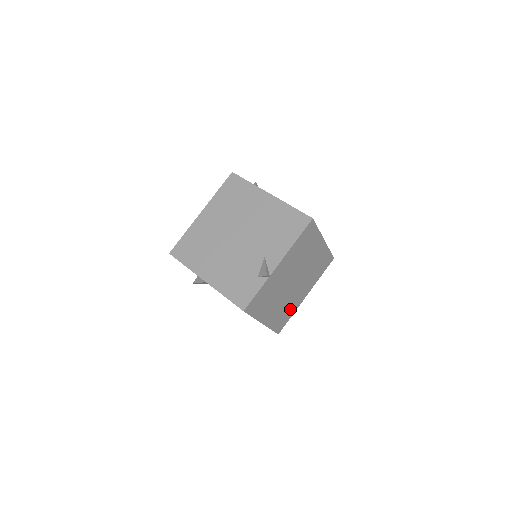
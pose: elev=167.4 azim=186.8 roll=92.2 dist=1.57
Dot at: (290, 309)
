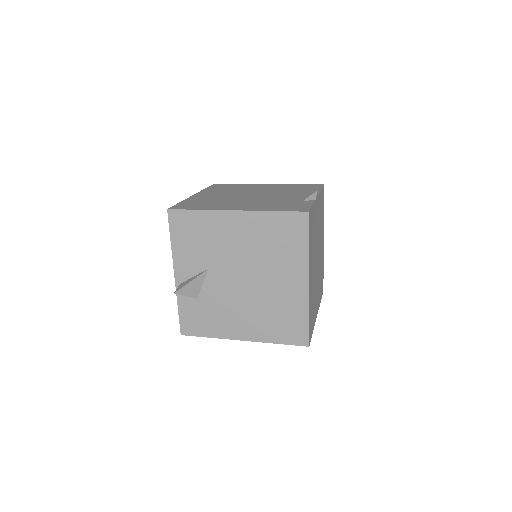
Dot at: (313, 311)
